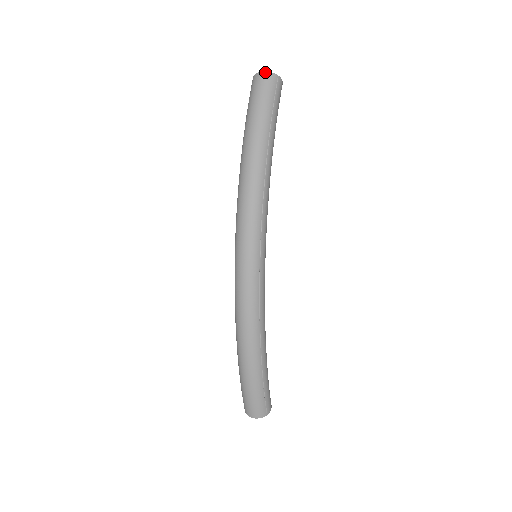
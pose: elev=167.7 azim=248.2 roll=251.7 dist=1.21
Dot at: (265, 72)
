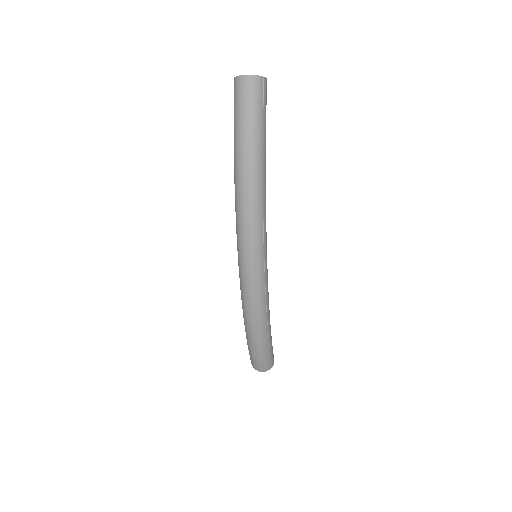
Dot at: (250, 76)
